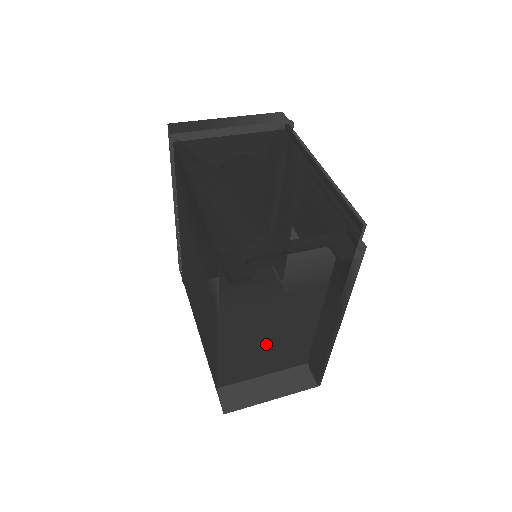
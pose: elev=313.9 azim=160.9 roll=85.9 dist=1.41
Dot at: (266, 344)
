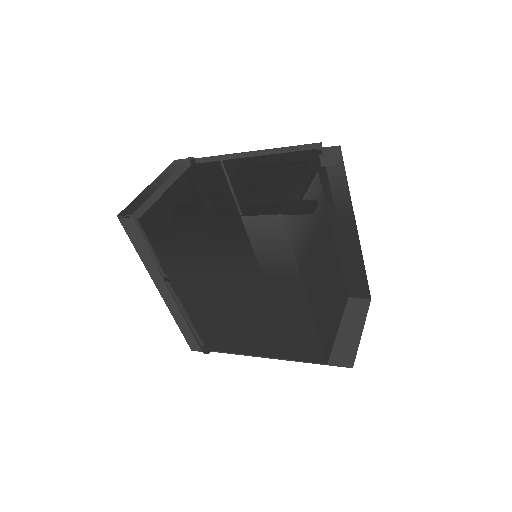
Dot at: (328, 292)
